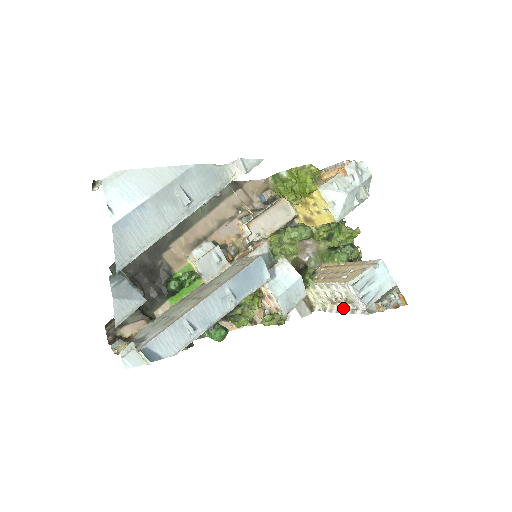
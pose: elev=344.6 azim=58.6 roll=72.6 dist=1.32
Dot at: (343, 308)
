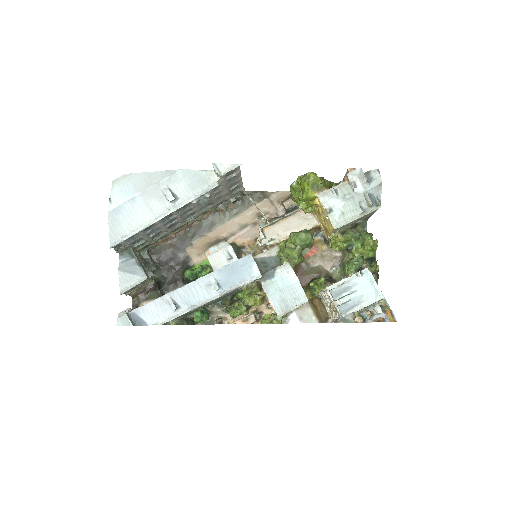
Dot at: (335, 318)
